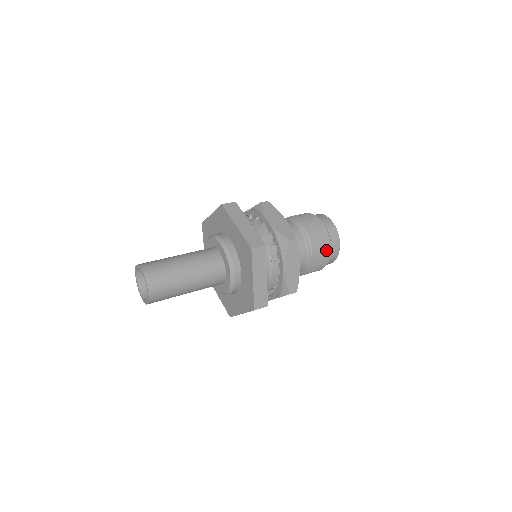
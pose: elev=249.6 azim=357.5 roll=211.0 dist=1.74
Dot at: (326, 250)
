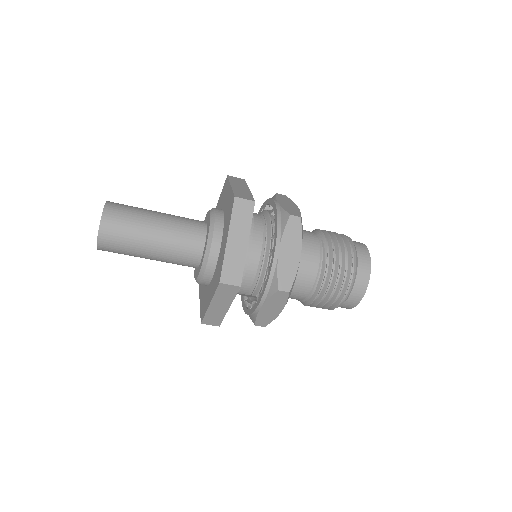
Dot at: (348, 269)
